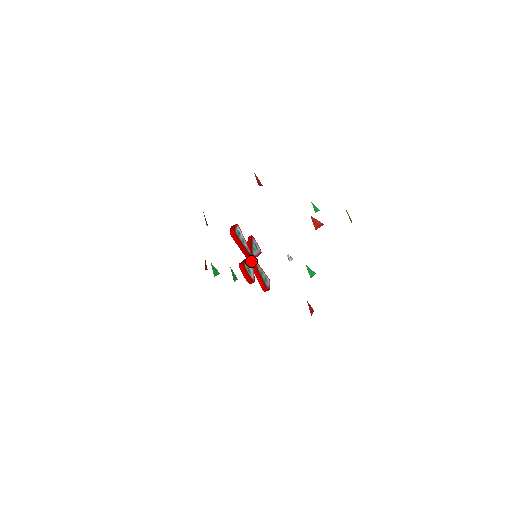
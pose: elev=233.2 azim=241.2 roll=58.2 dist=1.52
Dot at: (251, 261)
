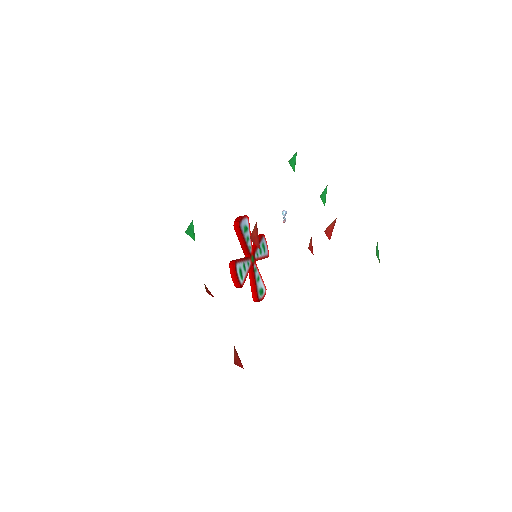
Dot at: (255, 269)
